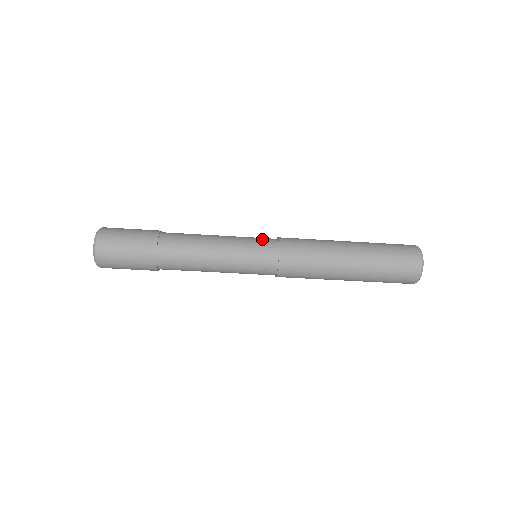
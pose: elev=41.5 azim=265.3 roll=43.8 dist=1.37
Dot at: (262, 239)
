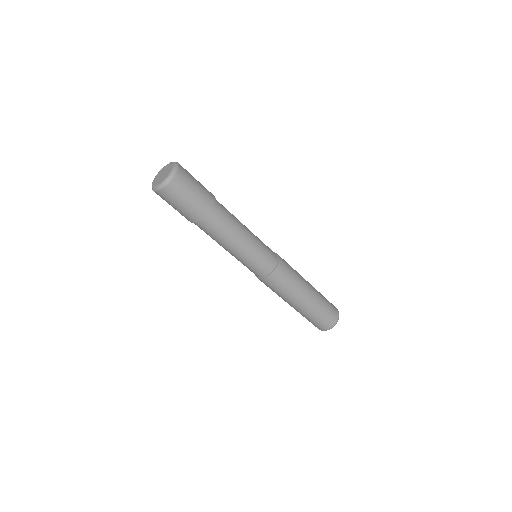
Dot at: (270, 251)
